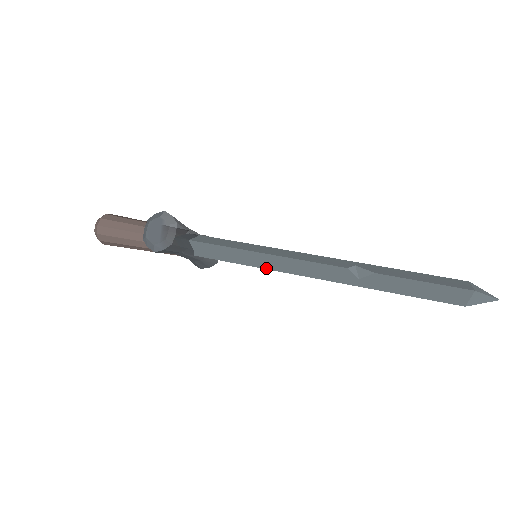
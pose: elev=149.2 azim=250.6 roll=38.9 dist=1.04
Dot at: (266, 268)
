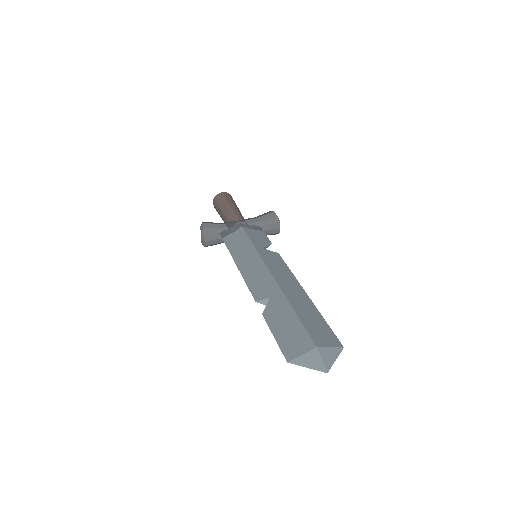
Dot at: occluded
